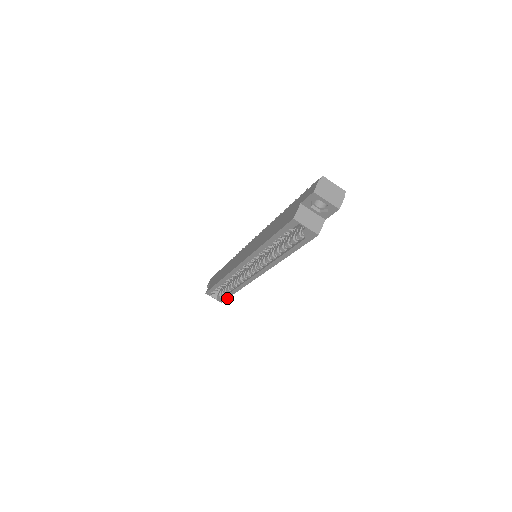
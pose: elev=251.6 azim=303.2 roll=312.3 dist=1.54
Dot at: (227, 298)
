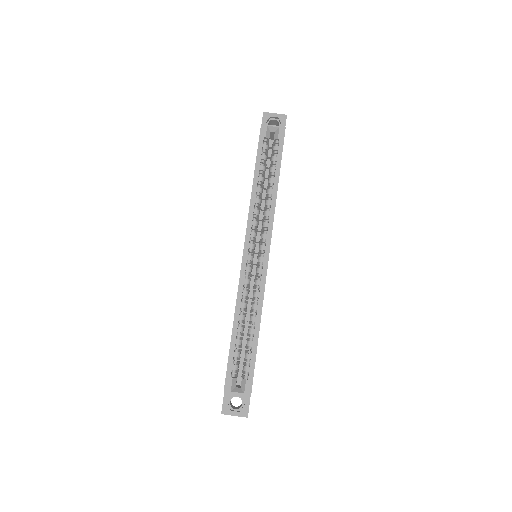
Dot at: (254, 366)
